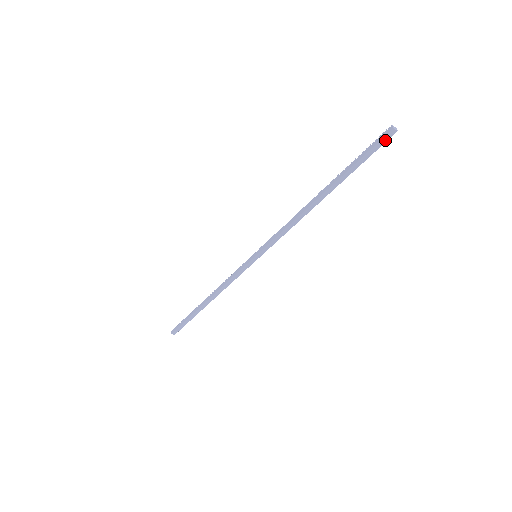
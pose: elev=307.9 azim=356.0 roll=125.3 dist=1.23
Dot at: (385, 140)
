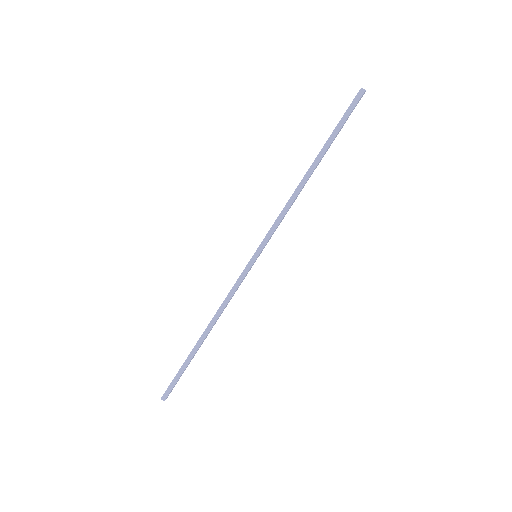
Dot at: (357, 100)
